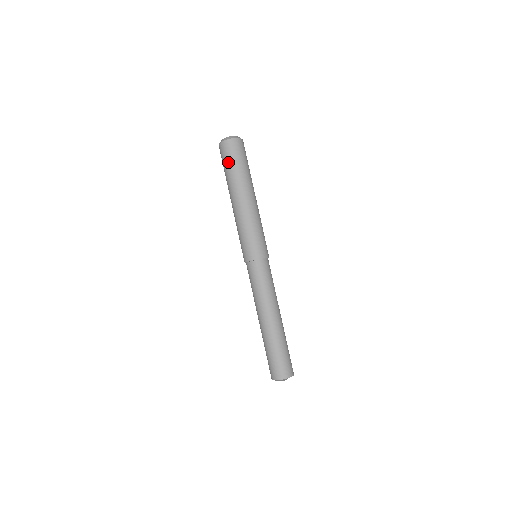
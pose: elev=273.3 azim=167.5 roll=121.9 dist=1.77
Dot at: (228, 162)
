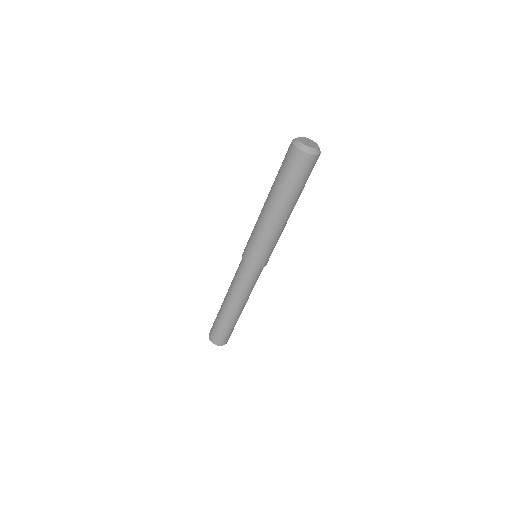
Dot at: (288, 173)
